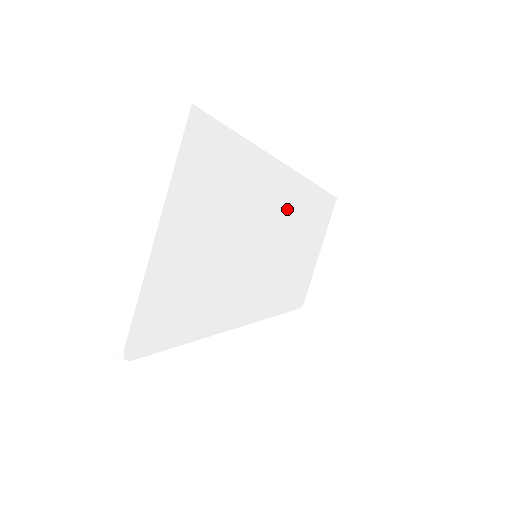
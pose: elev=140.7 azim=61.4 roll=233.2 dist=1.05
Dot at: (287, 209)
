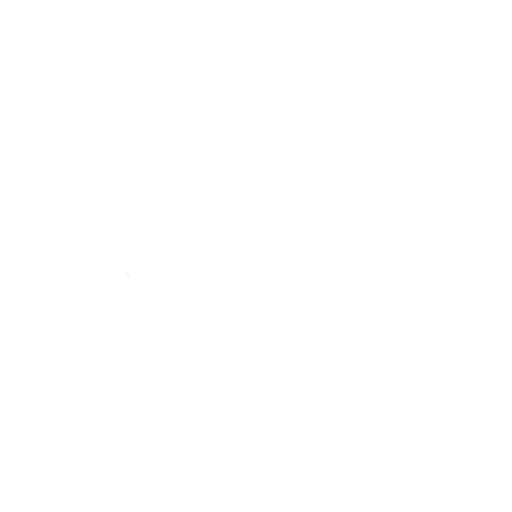
Dot at: (276, 226)
